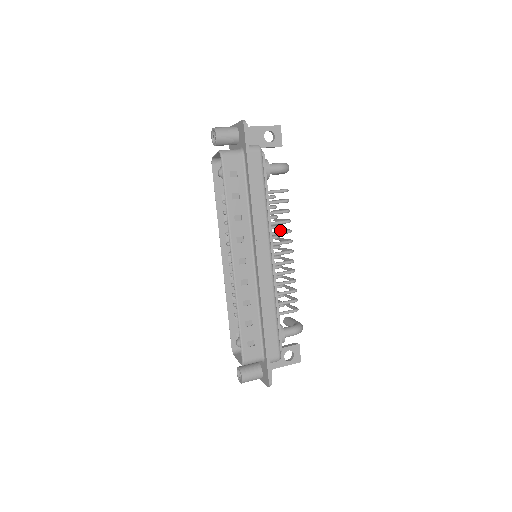
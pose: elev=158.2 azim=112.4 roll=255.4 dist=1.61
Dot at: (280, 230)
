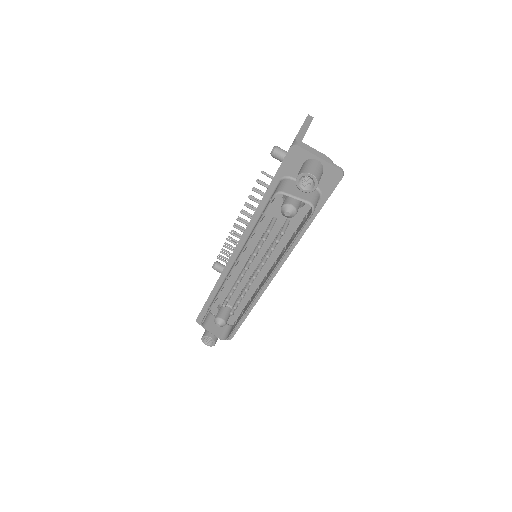
Dot at: occluded
